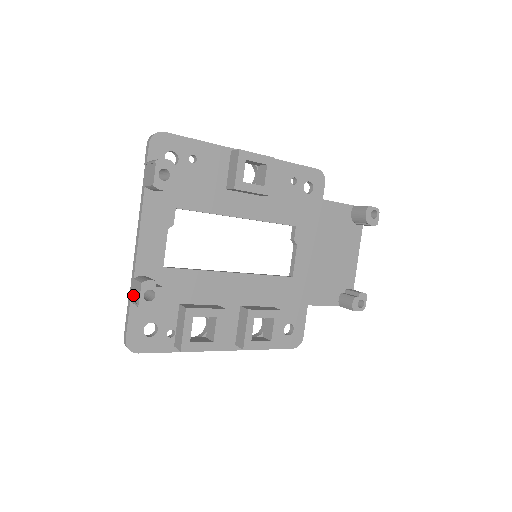
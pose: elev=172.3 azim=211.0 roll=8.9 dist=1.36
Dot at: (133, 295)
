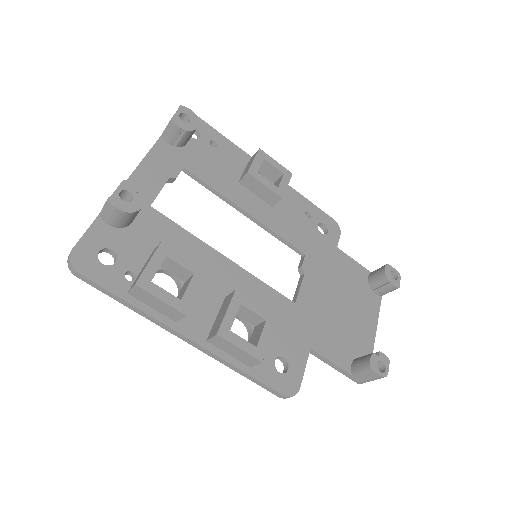
Dot at: occluded
